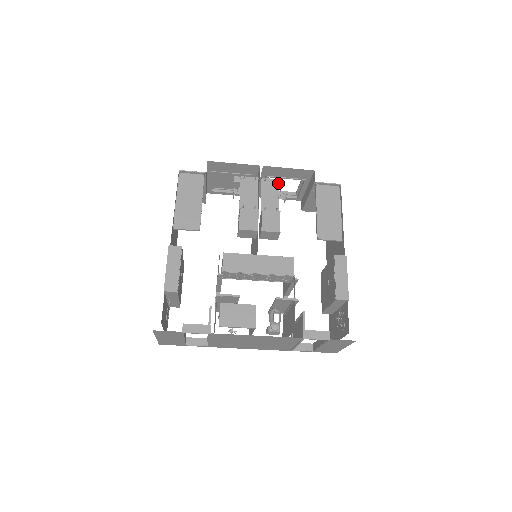
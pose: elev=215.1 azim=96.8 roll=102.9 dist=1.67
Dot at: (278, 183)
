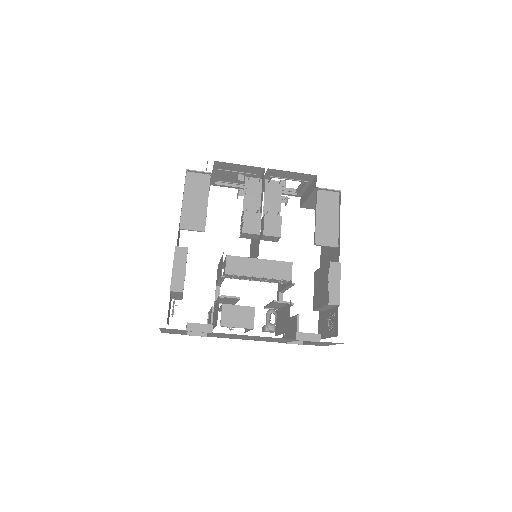
Dot at: (281, 185)
